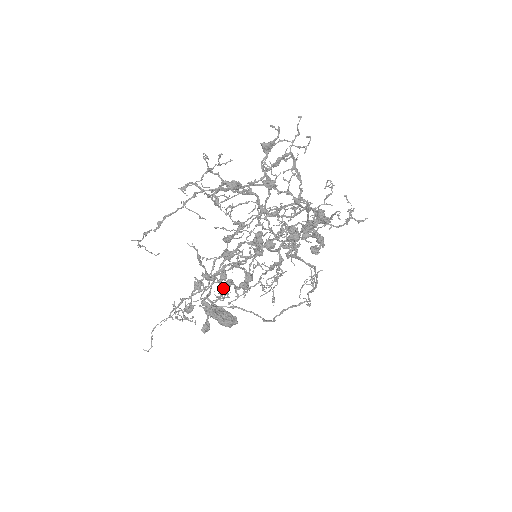
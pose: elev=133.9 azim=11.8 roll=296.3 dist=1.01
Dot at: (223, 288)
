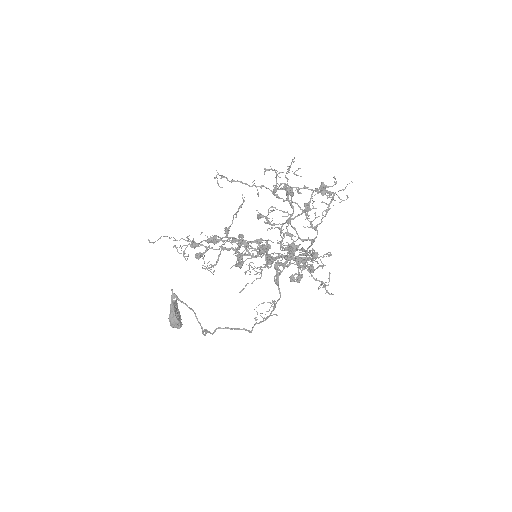
Dot at: occluded
